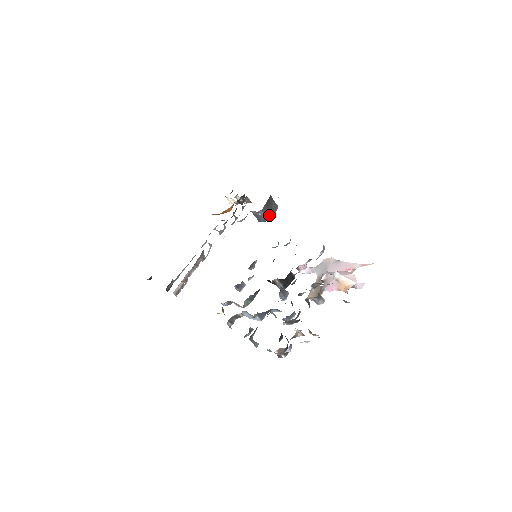
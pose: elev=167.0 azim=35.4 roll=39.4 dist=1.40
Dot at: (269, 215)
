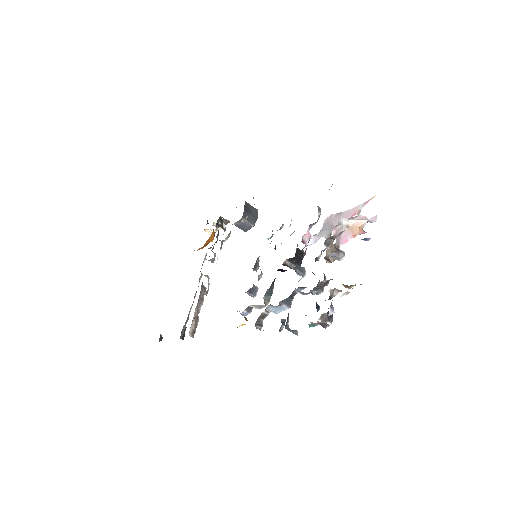
Dot at: (252, 220)
